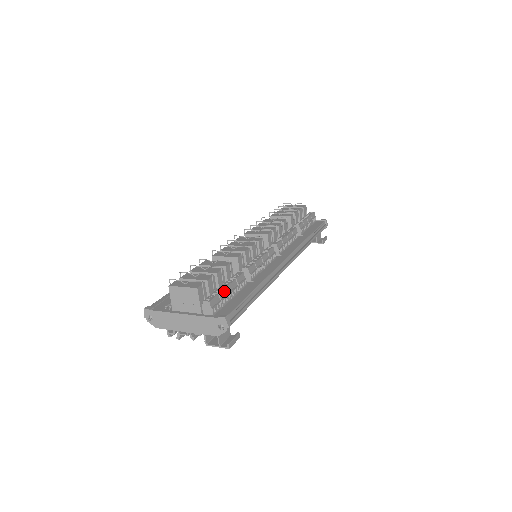
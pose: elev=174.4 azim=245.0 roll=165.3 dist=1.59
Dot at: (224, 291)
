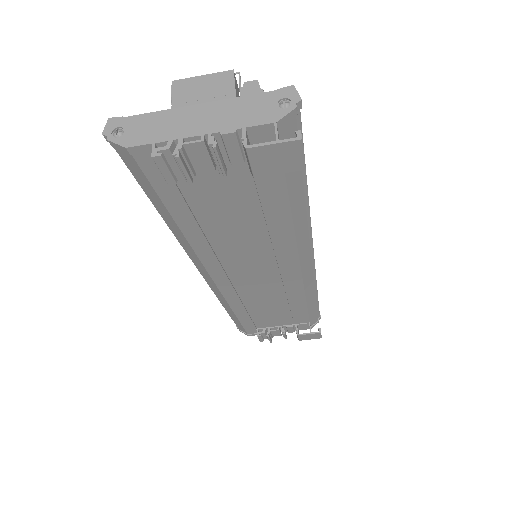
Dot at: occluded
